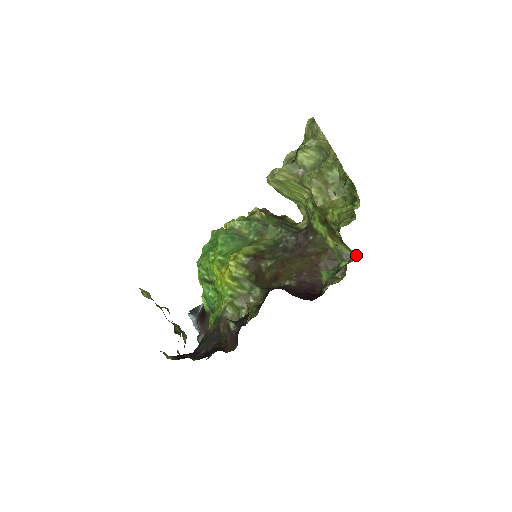
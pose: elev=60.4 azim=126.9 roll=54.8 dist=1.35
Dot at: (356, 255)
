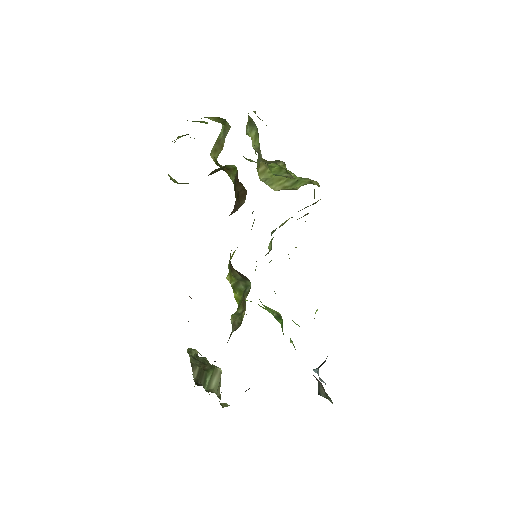
Dot at: (234, 166)
